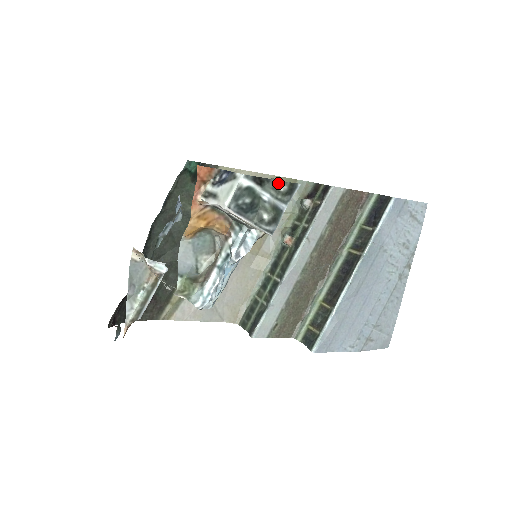
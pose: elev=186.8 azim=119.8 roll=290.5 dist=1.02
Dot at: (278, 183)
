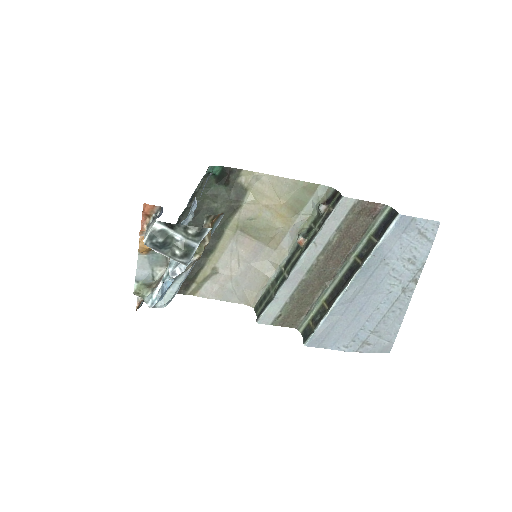
Dot at: (187, 228)
